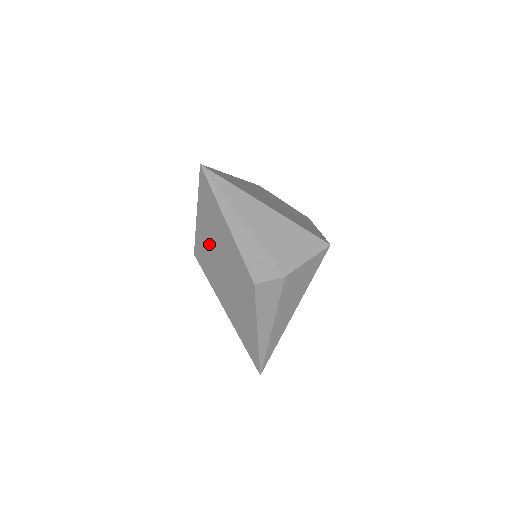
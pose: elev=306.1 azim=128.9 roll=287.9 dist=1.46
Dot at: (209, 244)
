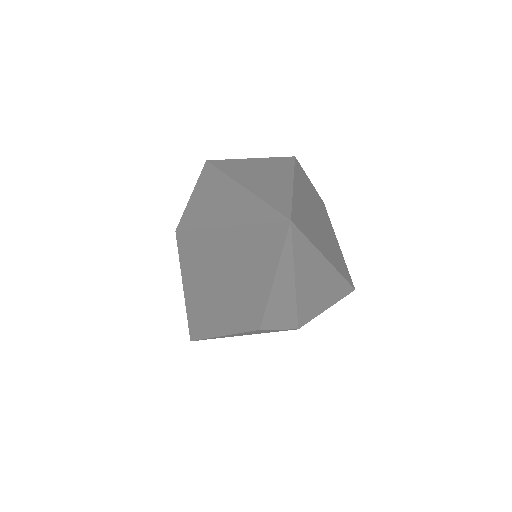
Dot at: (216, 255)
